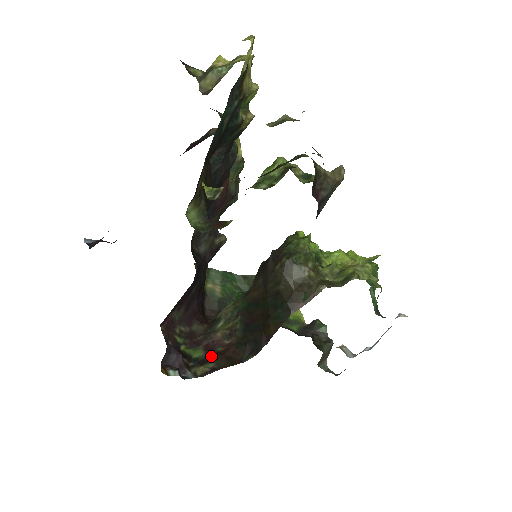
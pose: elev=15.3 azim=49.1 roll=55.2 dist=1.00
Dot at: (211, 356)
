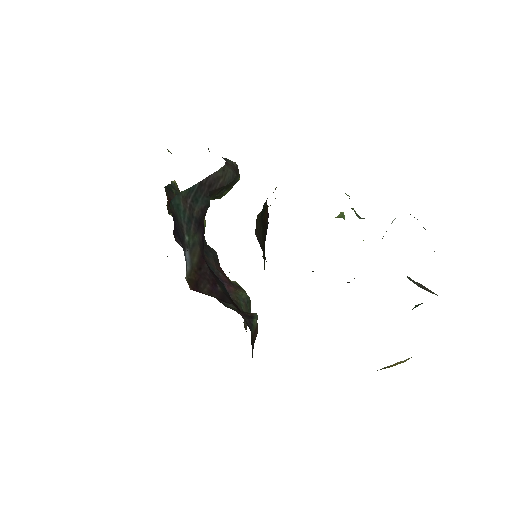
Dot at: occluded
